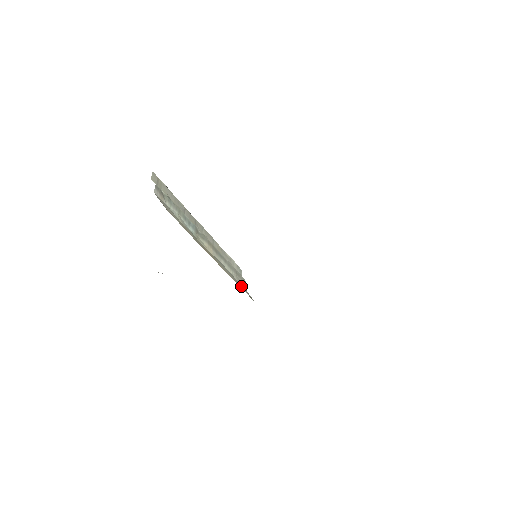
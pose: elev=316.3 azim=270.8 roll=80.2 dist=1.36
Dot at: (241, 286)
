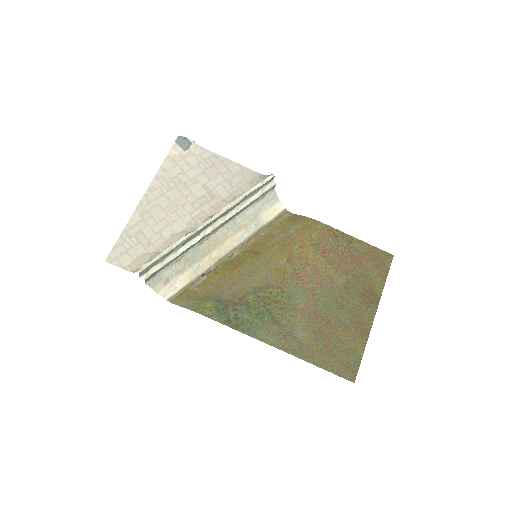
Dot at: (262, 206)
